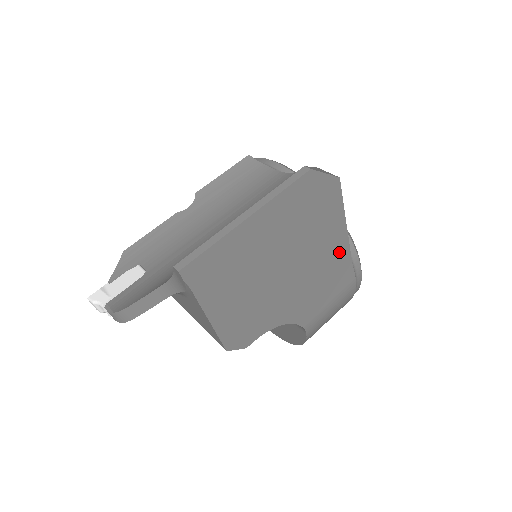
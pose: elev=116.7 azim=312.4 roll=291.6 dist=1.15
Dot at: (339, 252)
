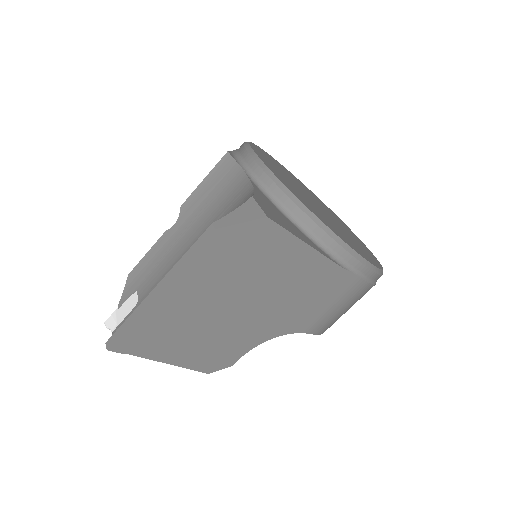
Dot at: (315, 268)
